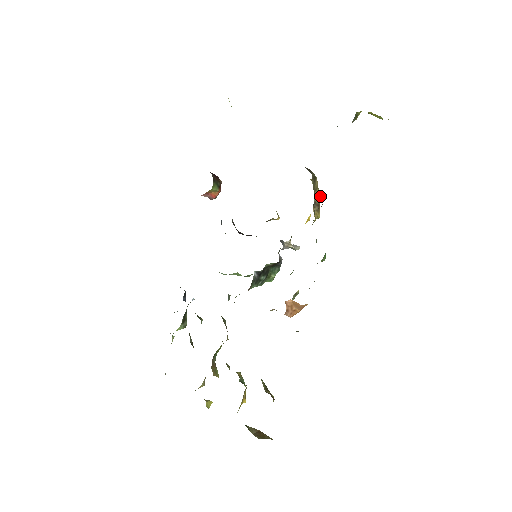
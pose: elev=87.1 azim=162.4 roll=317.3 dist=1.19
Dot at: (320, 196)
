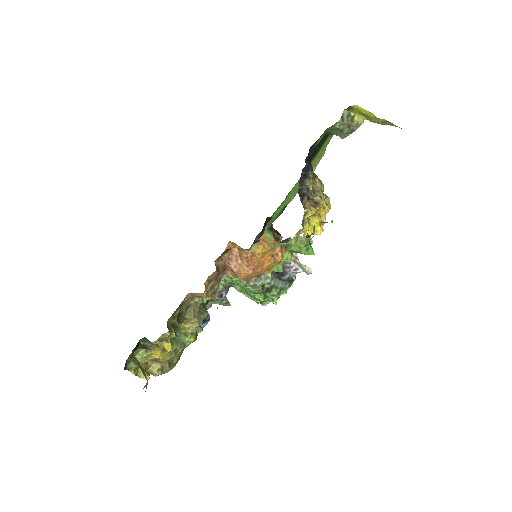
Dot at: (324, 201)
